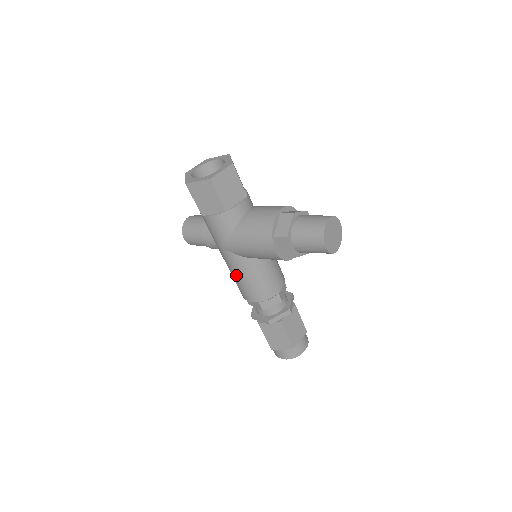
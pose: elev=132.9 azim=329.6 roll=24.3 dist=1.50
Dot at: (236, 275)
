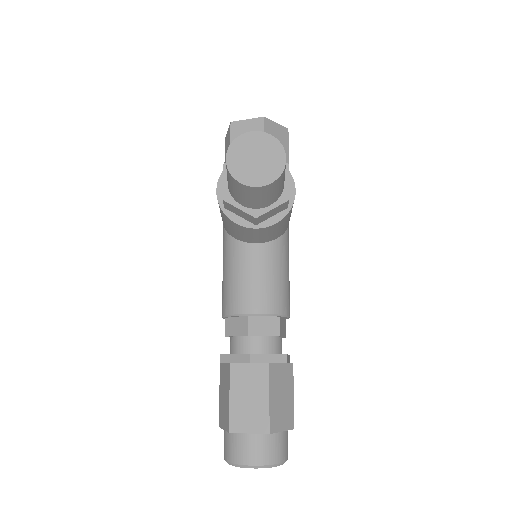
Dot at: occluded
